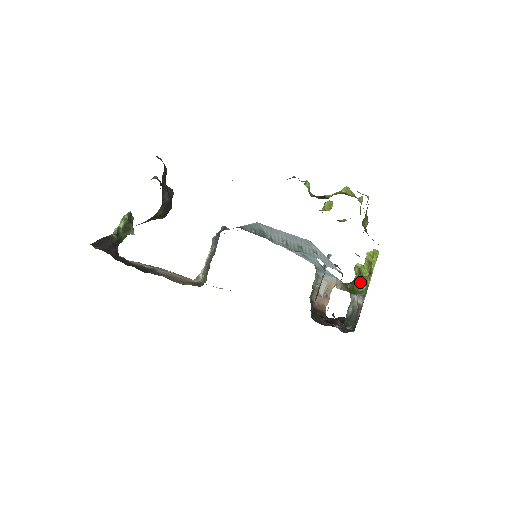
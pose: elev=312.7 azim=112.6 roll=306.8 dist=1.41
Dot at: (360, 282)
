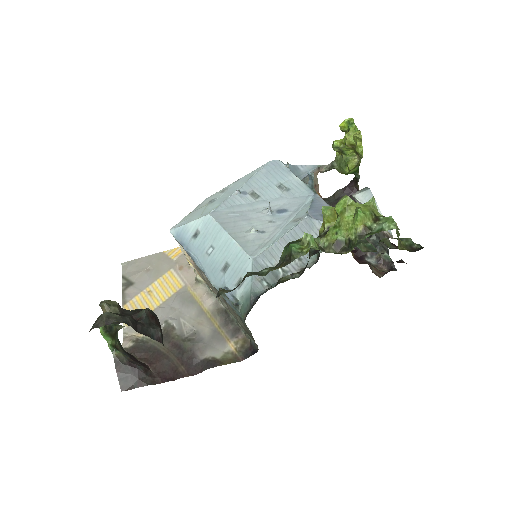
Dot at: (351, 170)
